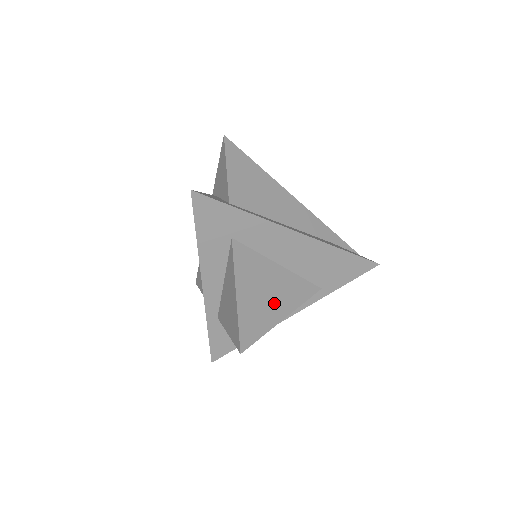
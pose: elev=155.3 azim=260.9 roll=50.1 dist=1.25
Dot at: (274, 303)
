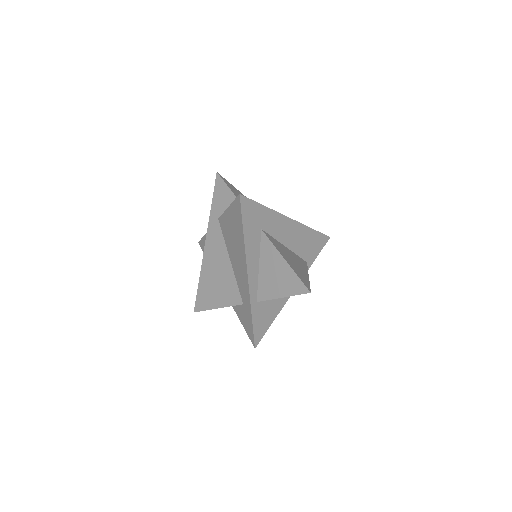
Dot at: (300, 267)
